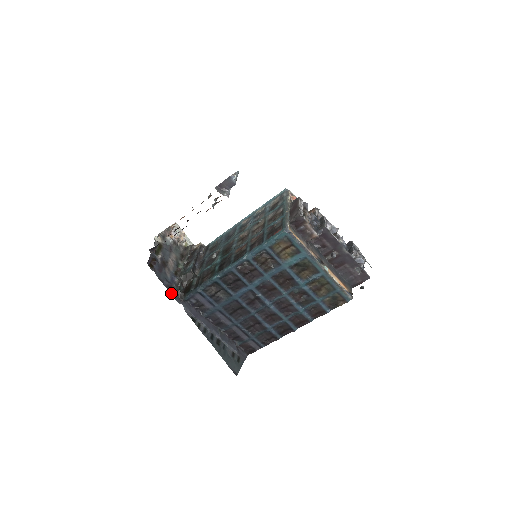
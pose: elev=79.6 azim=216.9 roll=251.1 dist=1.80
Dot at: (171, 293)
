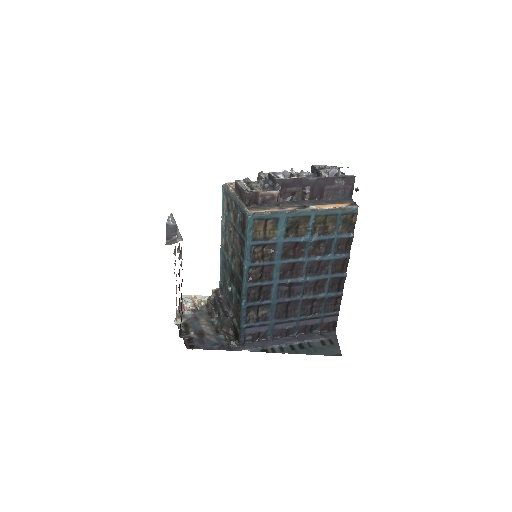
Dot at: (227, 350)
